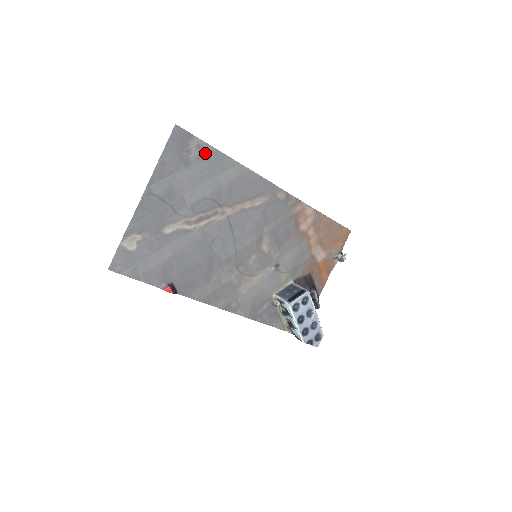
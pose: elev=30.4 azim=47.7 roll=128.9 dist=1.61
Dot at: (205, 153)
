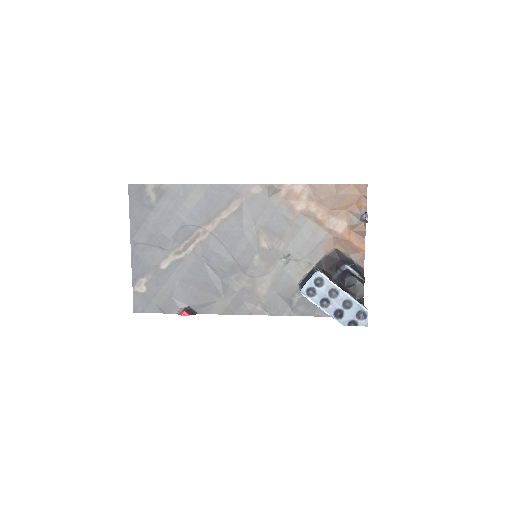
Dot at: (162, 192)
